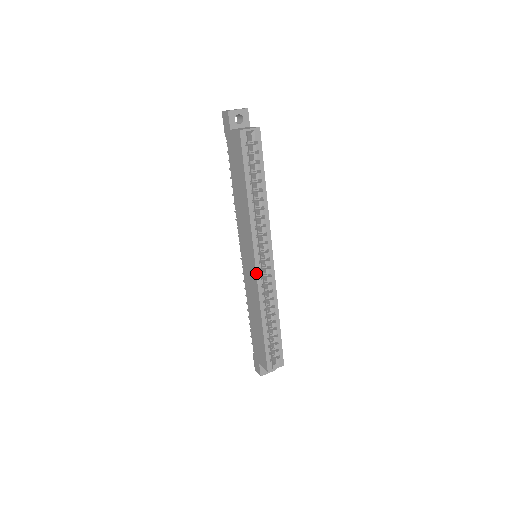
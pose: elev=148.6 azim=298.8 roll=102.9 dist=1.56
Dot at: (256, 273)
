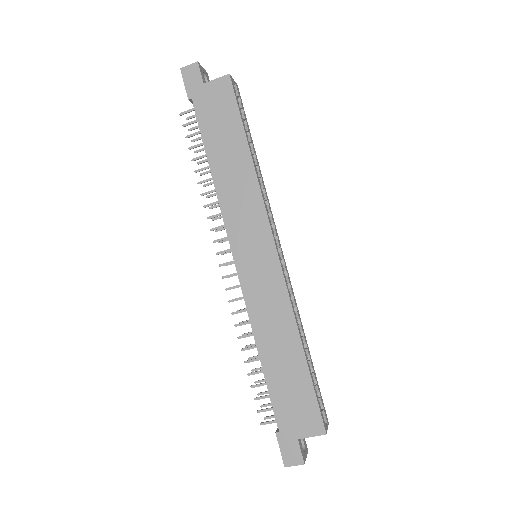
Dot at: (280, 264)
